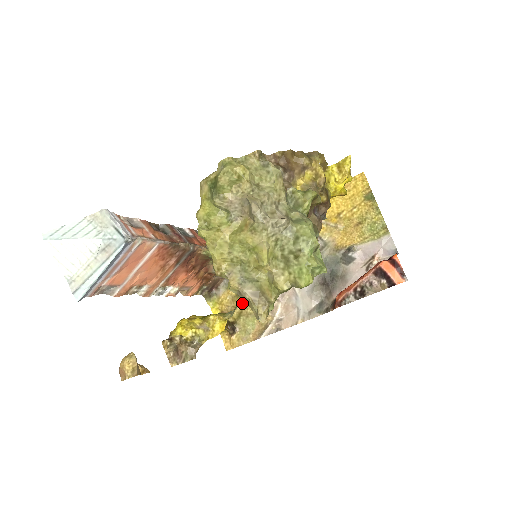
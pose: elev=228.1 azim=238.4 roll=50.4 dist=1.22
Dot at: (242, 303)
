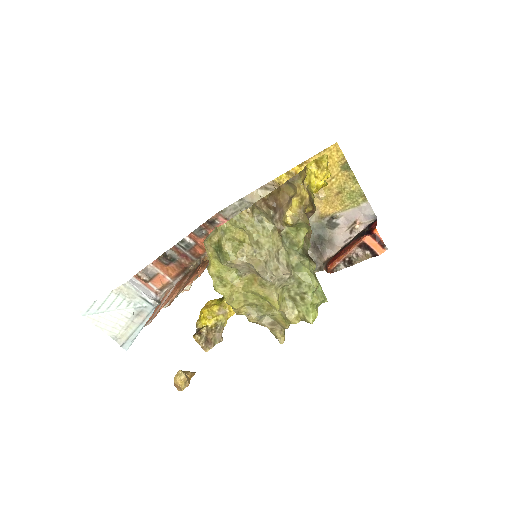
Dot at: occluded
